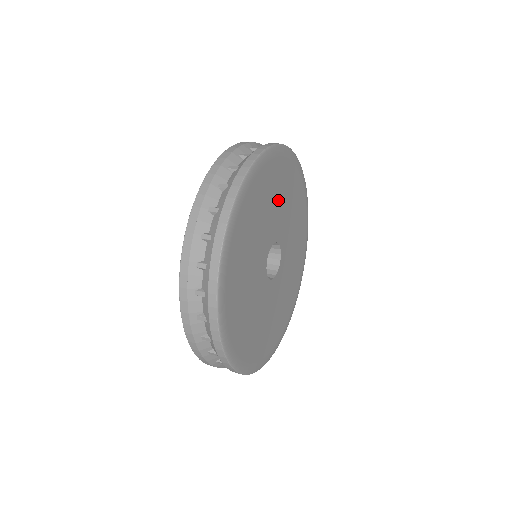
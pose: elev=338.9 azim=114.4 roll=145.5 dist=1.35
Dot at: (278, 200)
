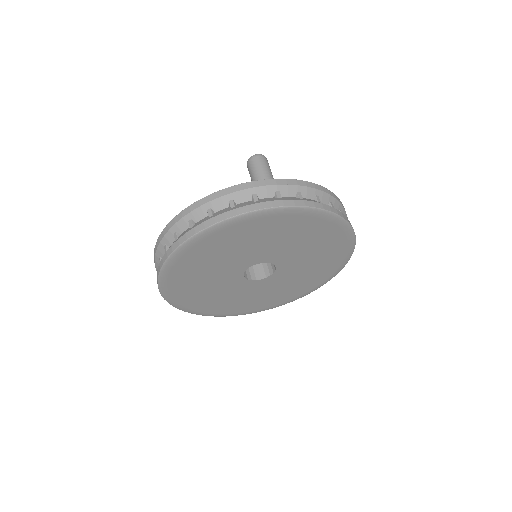
Dot at: (246, 246)
